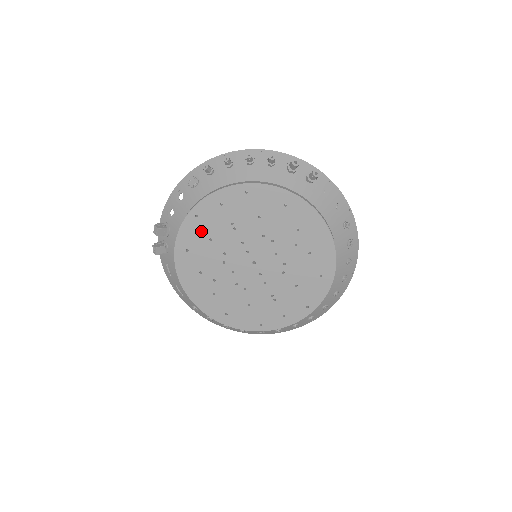
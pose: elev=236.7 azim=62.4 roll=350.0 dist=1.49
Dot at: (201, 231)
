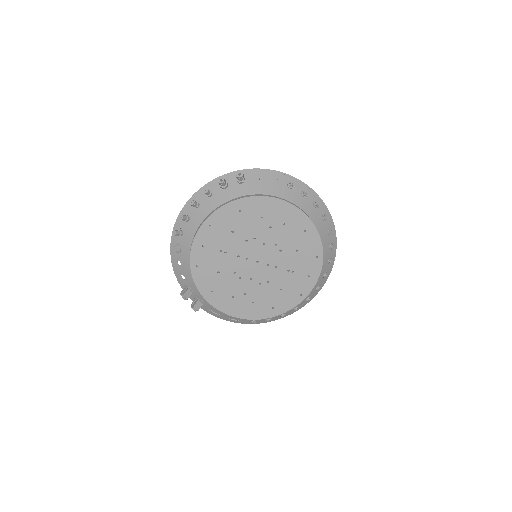
Dot at: (208, 273)
